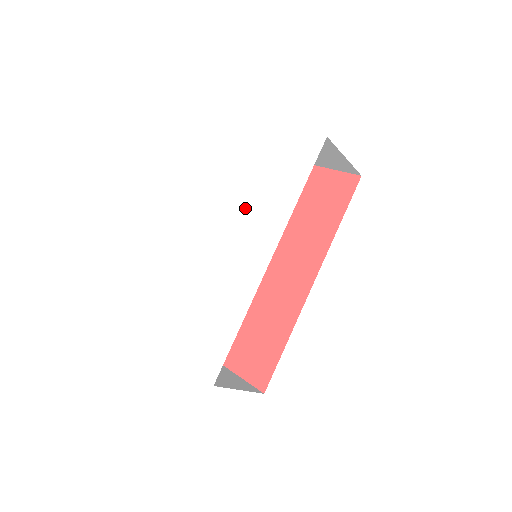
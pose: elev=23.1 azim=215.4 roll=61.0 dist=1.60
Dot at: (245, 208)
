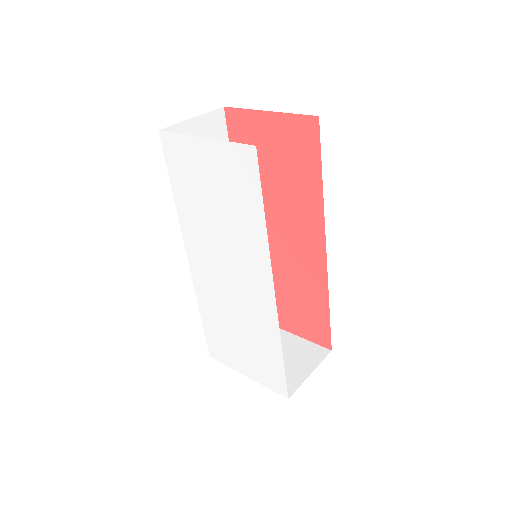
Dot at: (217, 239)
